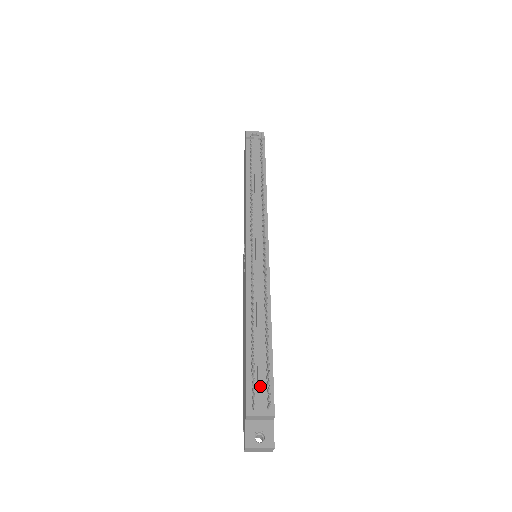
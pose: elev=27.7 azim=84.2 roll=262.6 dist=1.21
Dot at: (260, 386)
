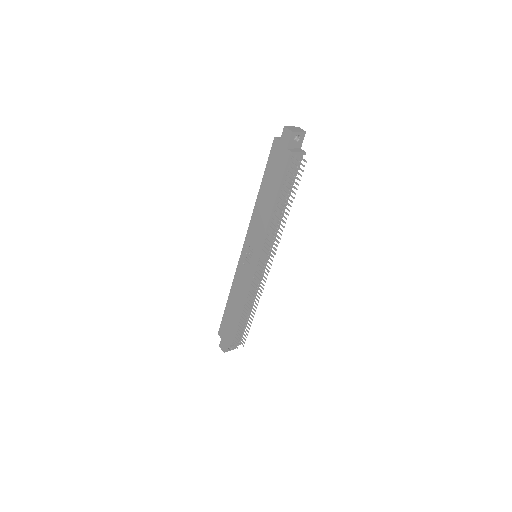
Dot at: occluded
